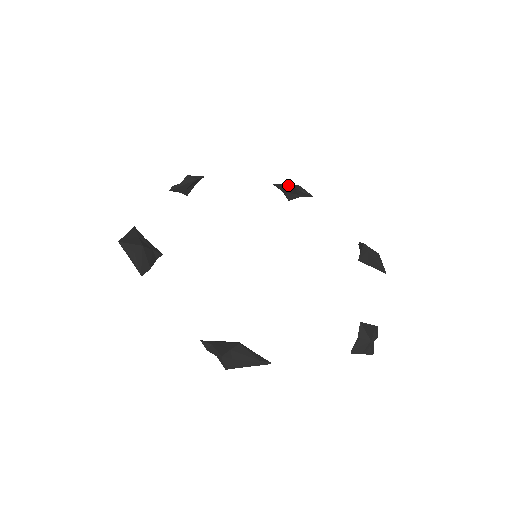
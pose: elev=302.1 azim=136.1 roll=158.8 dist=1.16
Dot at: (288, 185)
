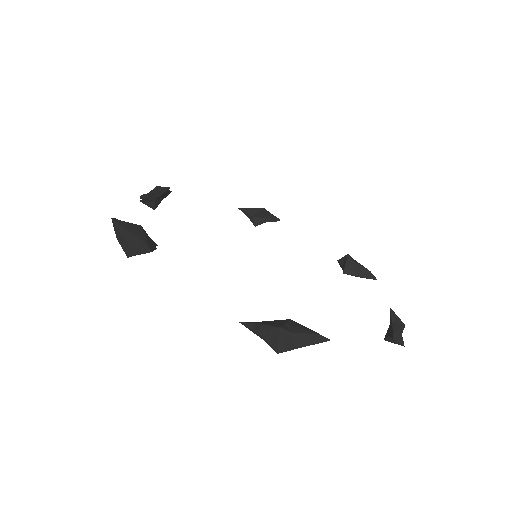
Dot at: (256, 208)
